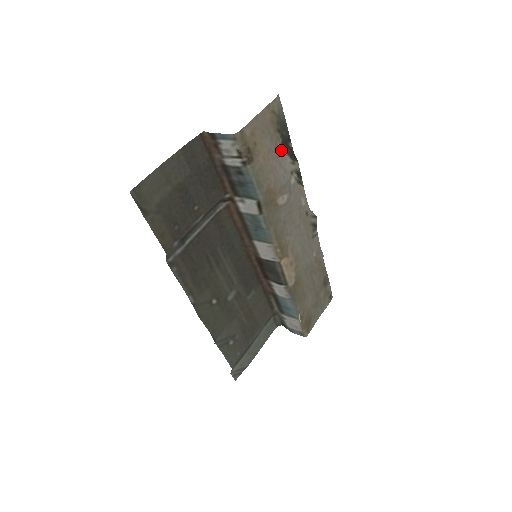
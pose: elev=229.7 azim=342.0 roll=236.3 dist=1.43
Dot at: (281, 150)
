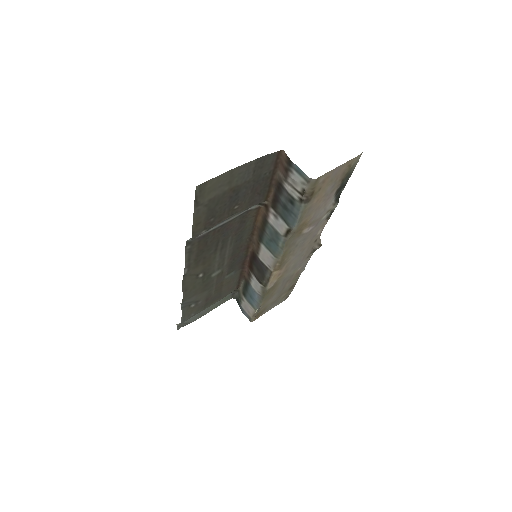
Dot at: (333, 194)
